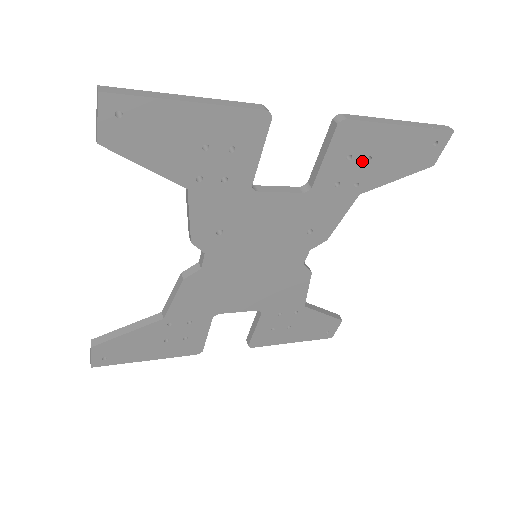
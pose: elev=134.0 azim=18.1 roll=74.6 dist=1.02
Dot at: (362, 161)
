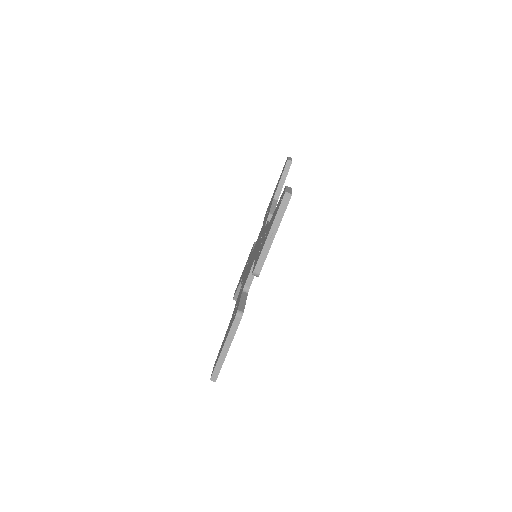
Dot at: occluded
